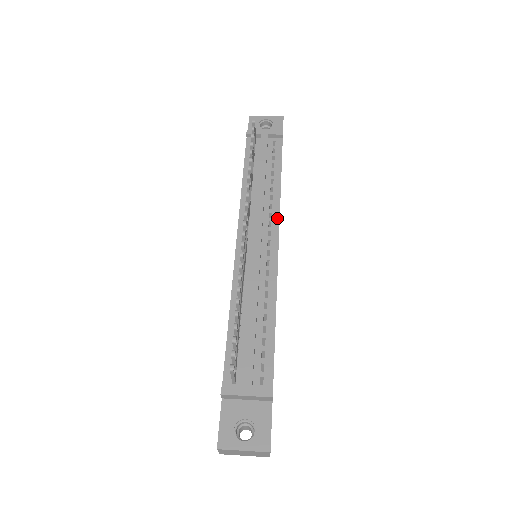
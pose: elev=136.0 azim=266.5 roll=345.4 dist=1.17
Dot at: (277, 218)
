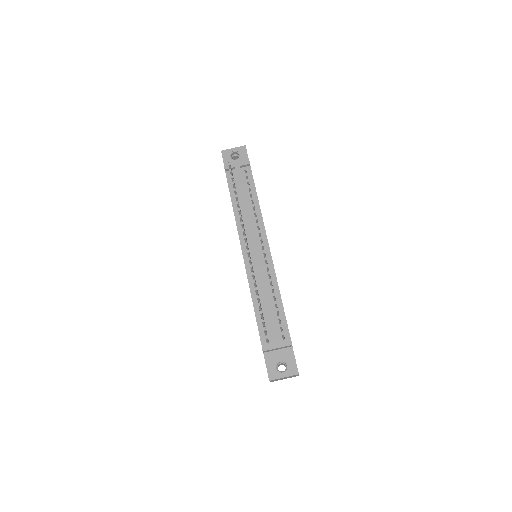
Dot at: (263, 229)
